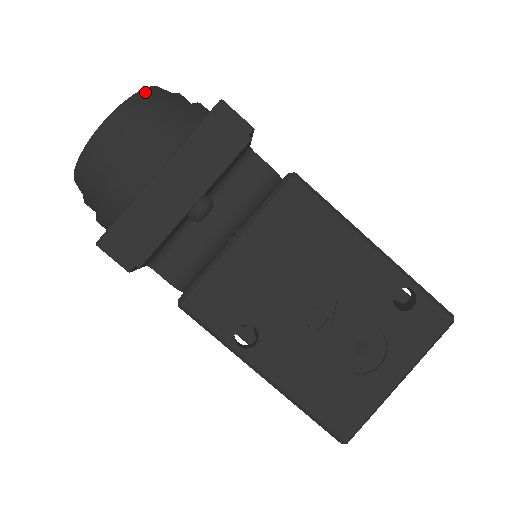
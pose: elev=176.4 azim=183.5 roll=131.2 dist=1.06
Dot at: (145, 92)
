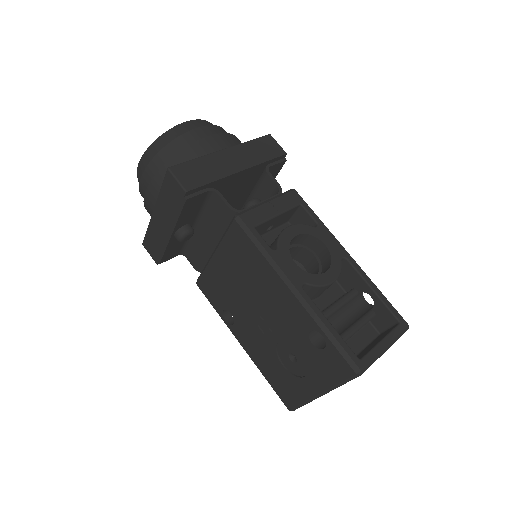
Dot at: (158, 141)
